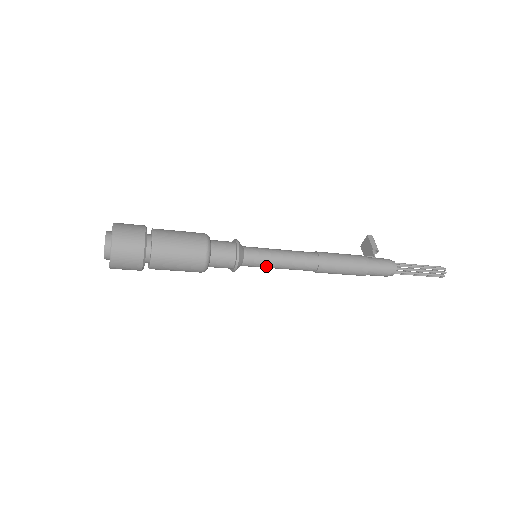
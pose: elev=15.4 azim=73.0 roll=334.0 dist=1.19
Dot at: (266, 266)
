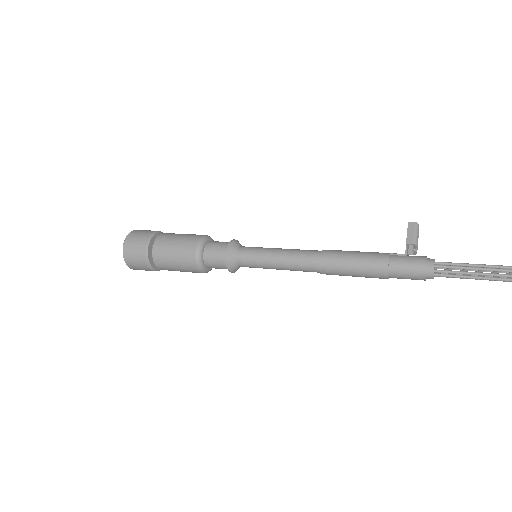
Dot at: (263, 268)
